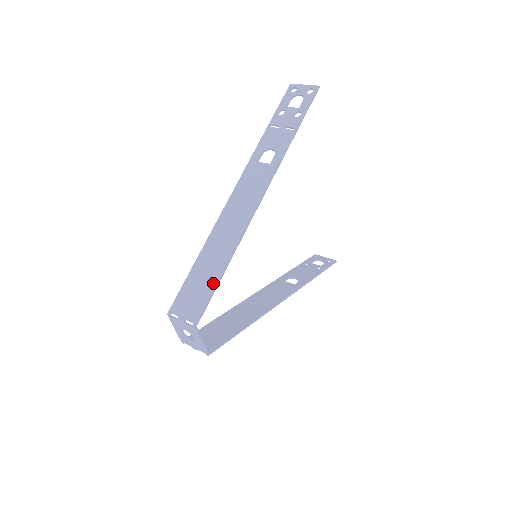
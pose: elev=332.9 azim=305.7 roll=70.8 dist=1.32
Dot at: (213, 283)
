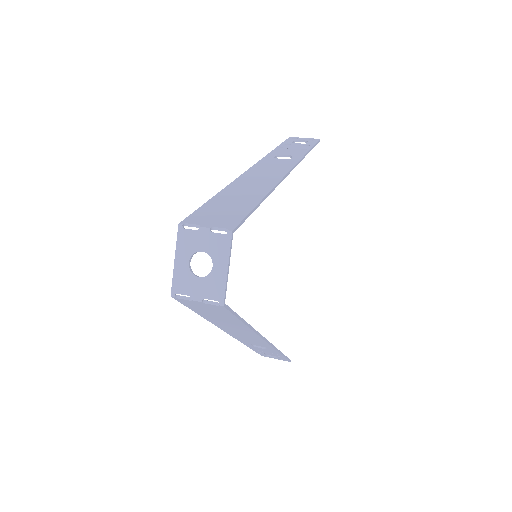
Dot at: (249, 206)
